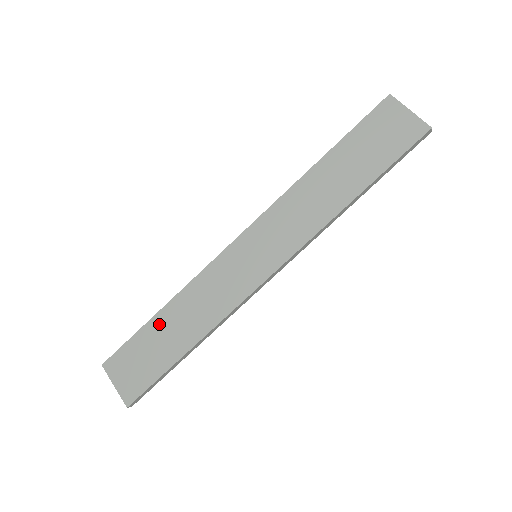
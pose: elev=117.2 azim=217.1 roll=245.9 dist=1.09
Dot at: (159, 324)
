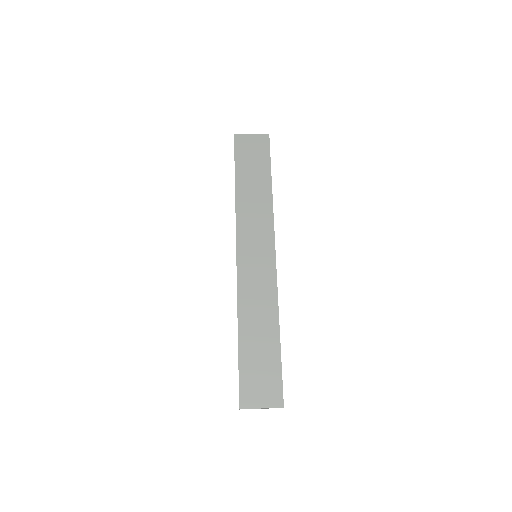
Dot at: (247, 344)
